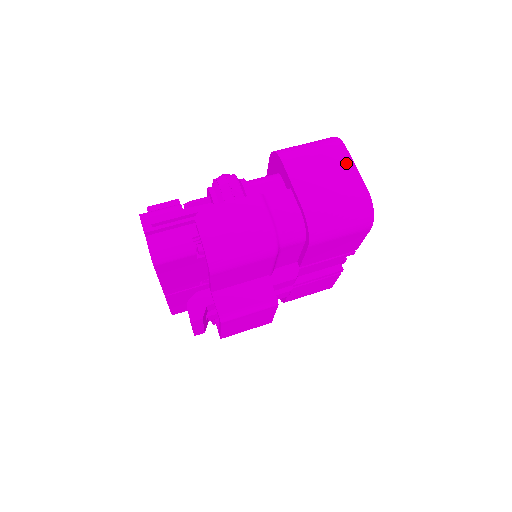
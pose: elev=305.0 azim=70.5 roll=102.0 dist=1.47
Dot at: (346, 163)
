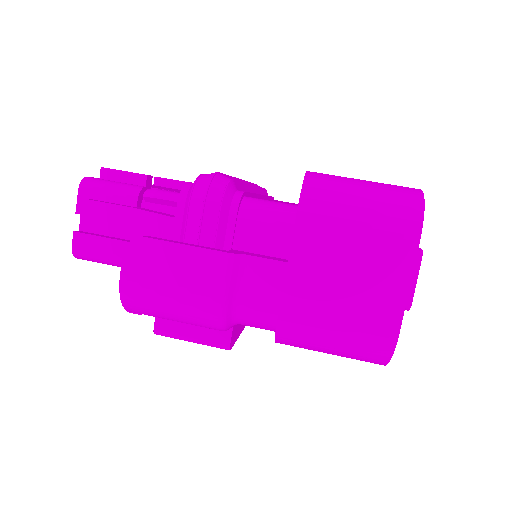
Dot at: (398, 270)
